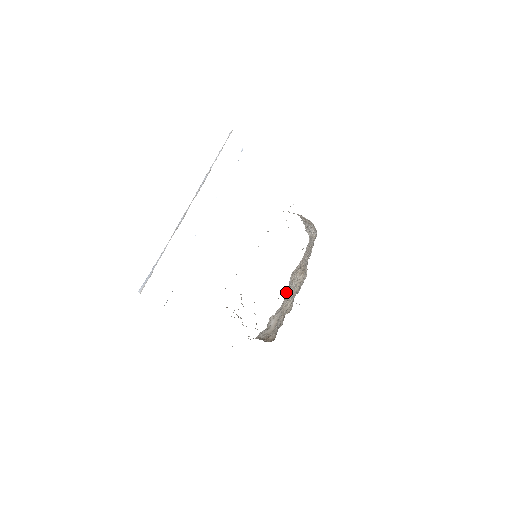
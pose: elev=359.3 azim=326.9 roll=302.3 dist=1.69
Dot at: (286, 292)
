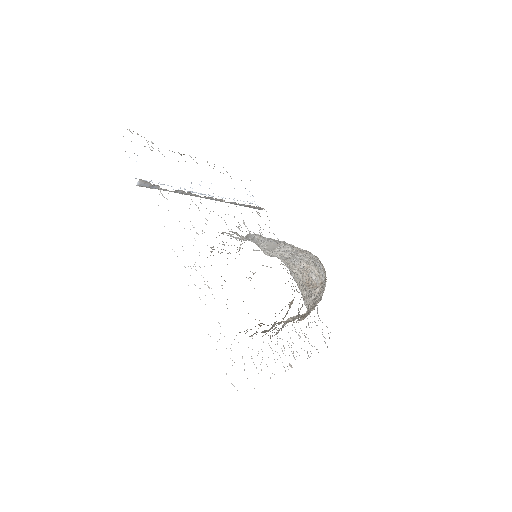
Dot at: (278, 330)
